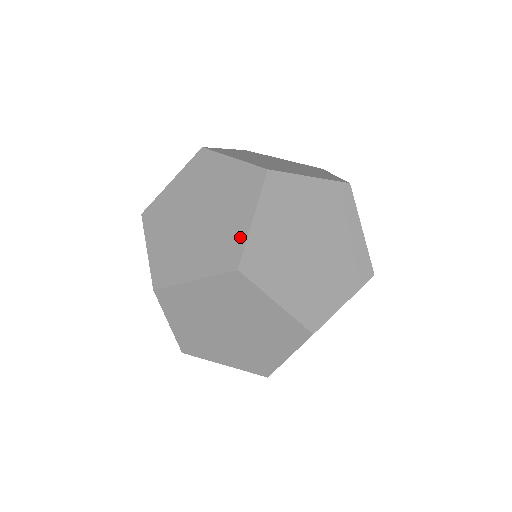
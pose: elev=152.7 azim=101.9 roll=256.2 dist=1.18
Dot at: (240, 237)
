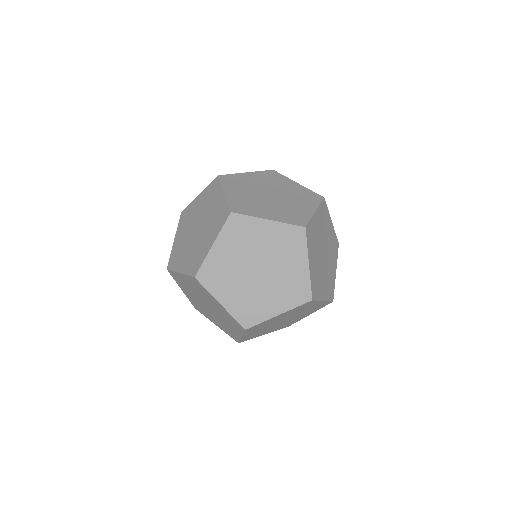
Dot at: (203, 255)
